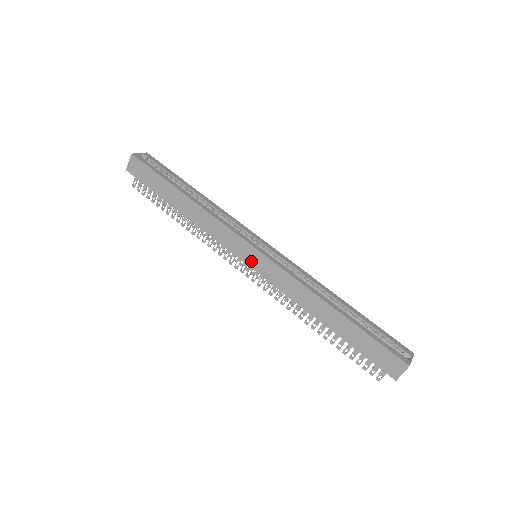
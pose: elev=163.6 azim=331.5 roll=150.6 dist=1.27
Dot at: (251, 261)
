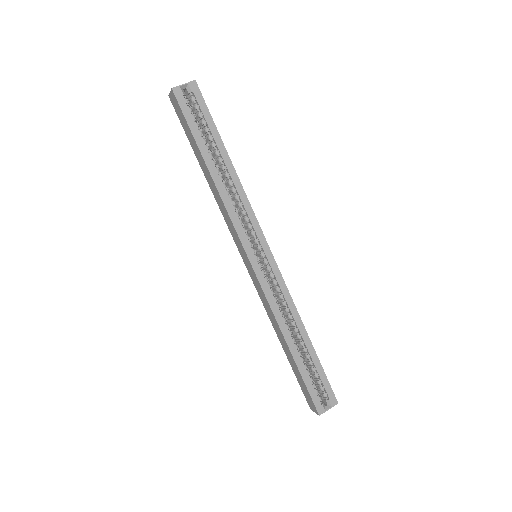
Dot at: (246, 263)
